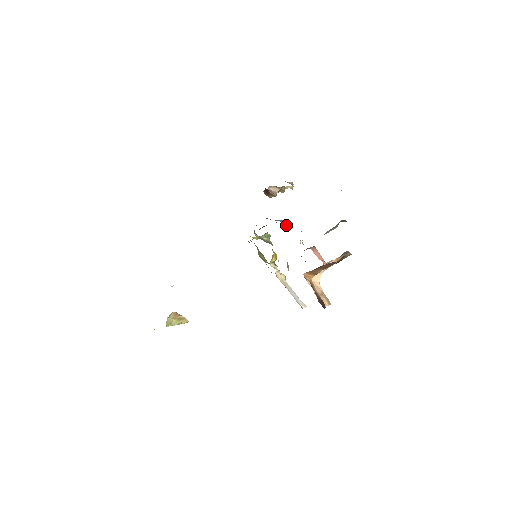
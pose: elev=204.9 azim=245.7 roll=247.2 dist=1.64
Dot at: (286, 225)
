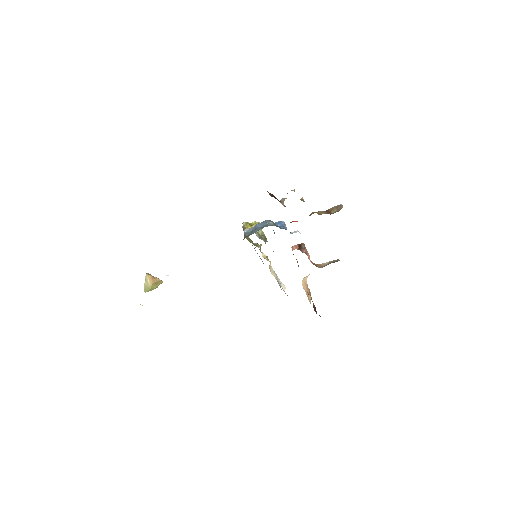
Dot at: occluded
